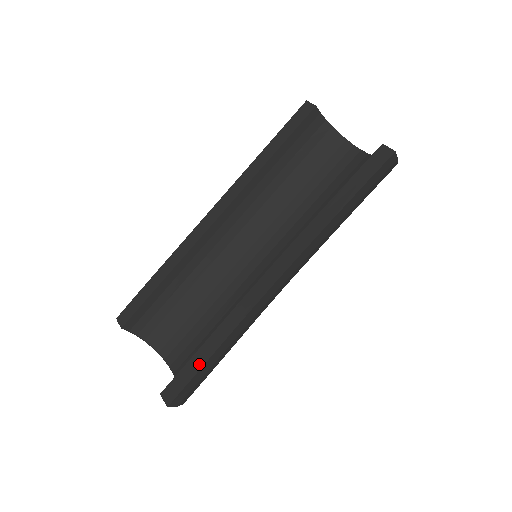
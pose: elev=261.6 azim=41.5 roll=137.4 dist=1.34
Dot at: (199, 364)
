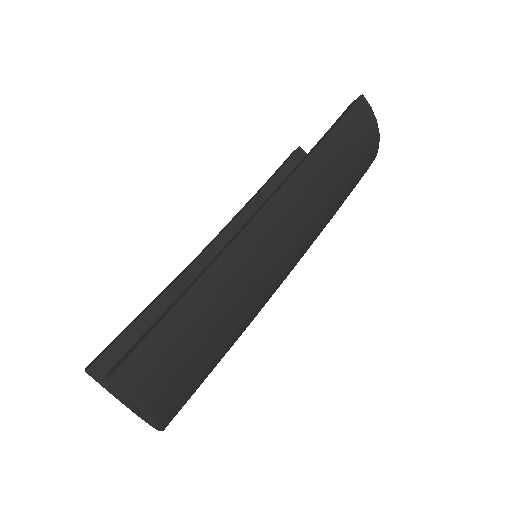
Dot at: (164, 315)
